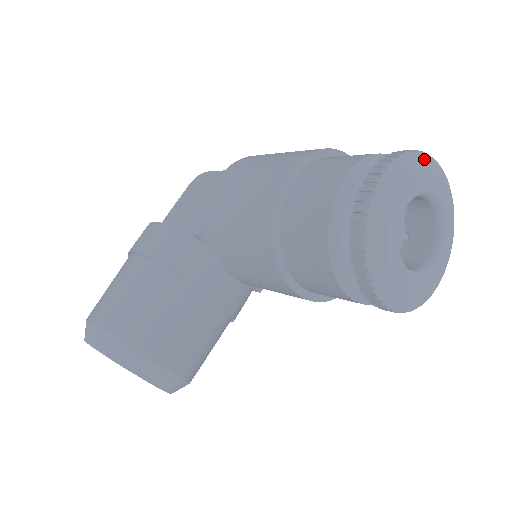
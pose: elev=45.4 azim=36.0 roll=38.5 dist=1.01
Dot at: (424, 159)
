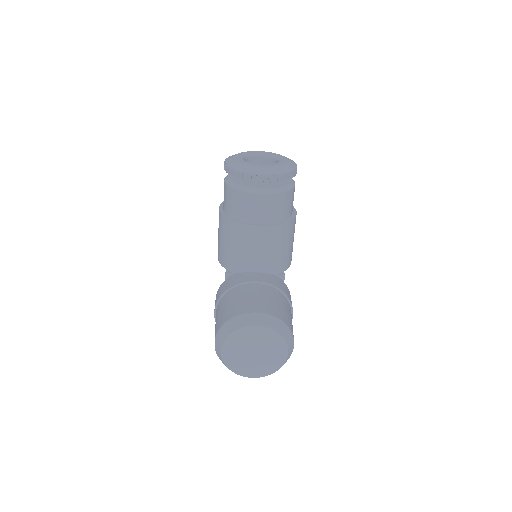
Dot at: occluded
